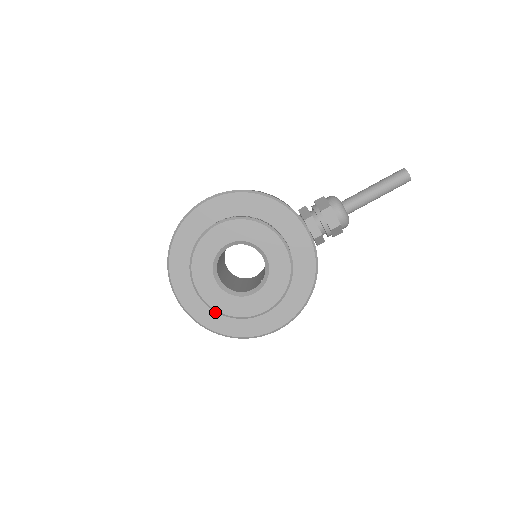
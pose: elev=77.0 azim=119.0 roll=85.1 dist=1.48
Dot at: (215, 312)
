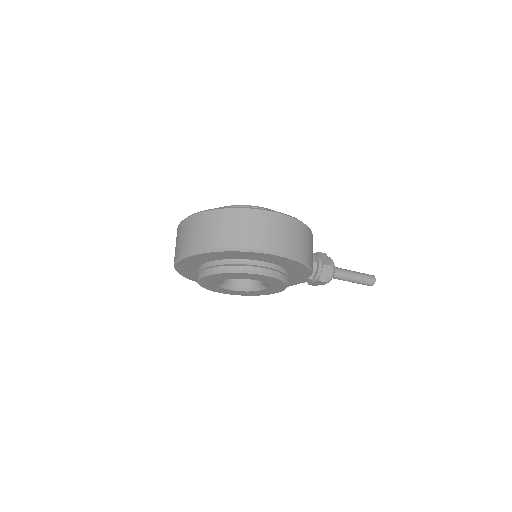
Dot at: (194, 272)
